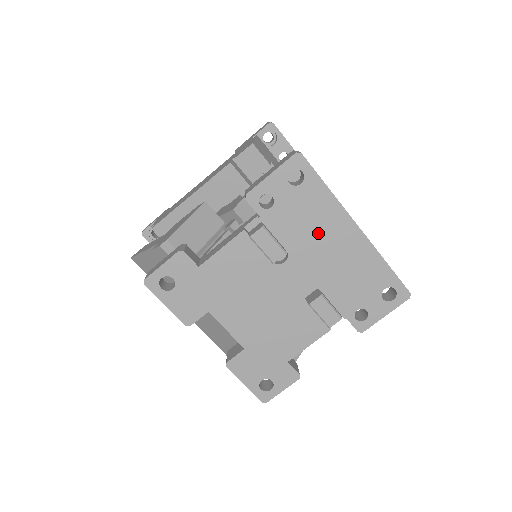
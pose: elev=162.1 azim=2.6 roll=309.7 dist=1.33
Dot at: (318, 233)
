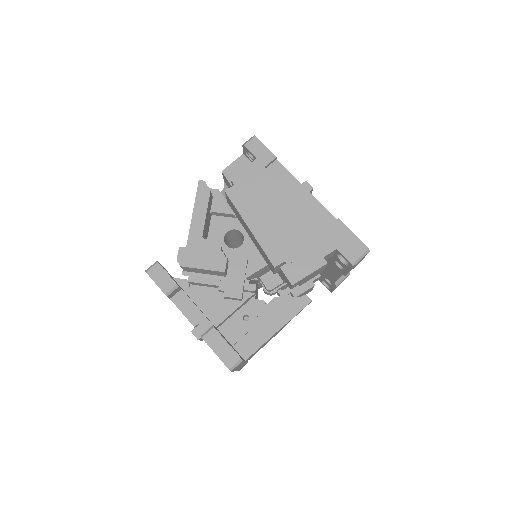
Dot at: occluded
